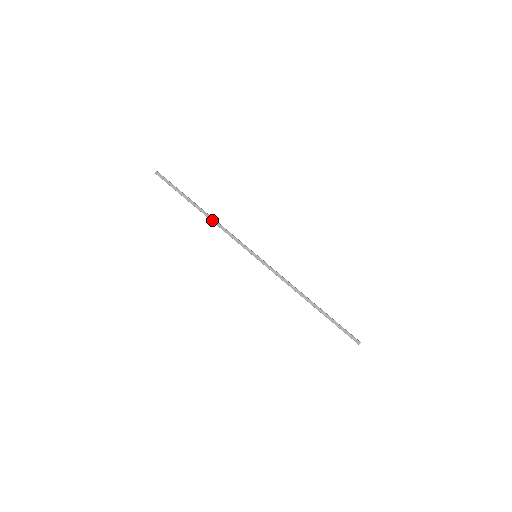
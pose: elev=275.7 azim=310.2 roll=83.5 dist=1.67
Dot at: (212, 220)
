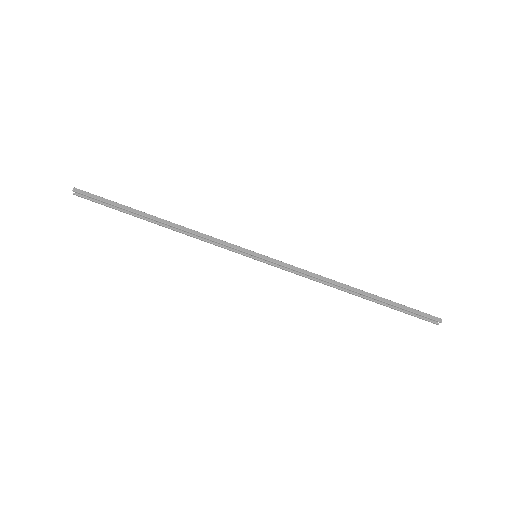
Dot at: (177, 227)
